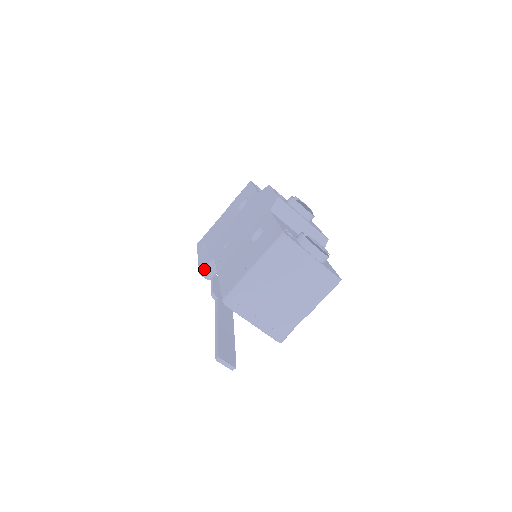
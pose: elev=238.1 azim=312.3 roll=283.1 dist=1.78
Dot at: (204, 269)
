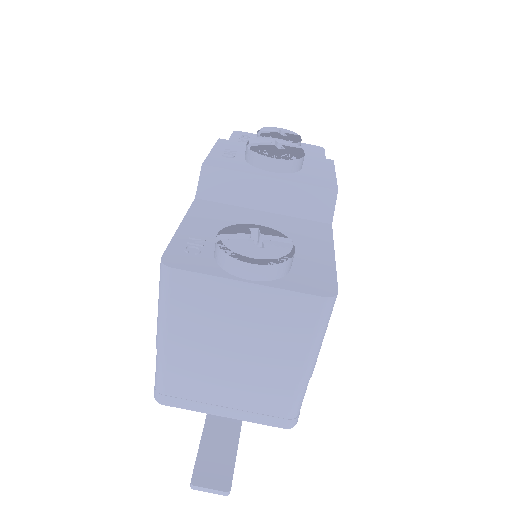
Dot at: occluded
